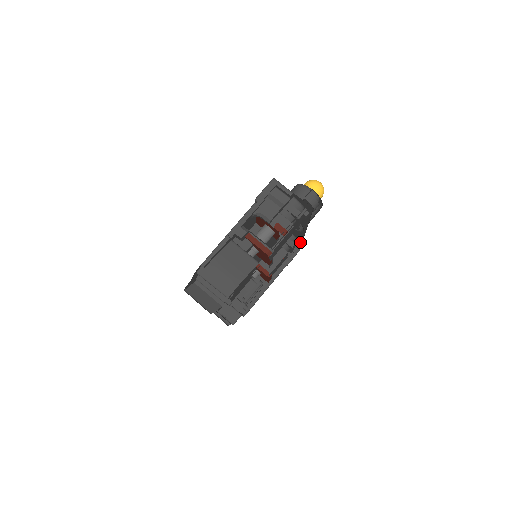
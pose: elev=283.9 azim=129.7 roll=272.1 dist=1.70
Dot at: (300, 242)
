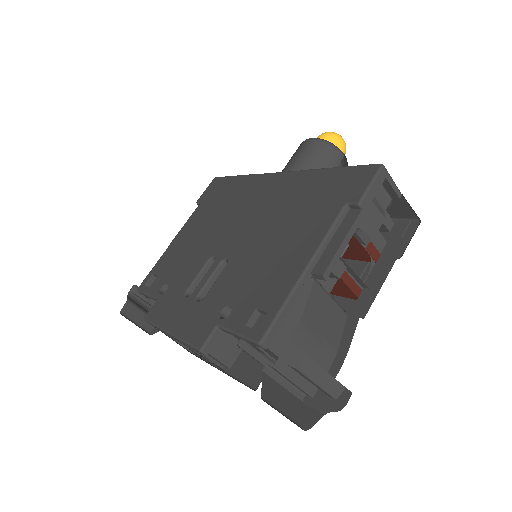
Dot at: occluded
